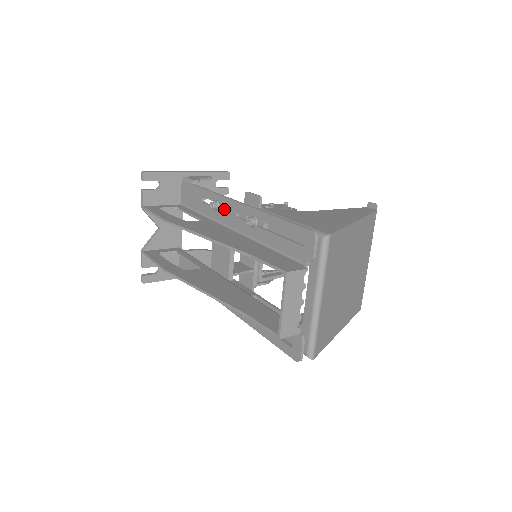
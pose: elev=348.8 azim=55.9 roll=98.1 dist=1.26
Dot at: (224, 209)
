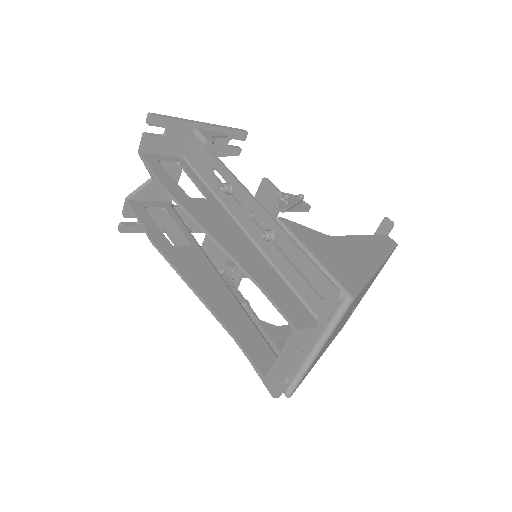
Dot at: (236, 197)
